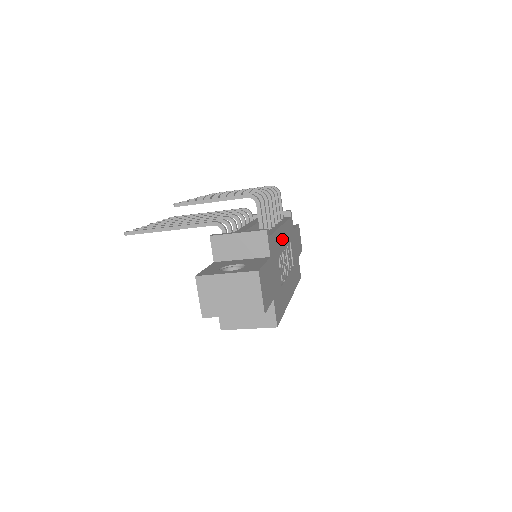
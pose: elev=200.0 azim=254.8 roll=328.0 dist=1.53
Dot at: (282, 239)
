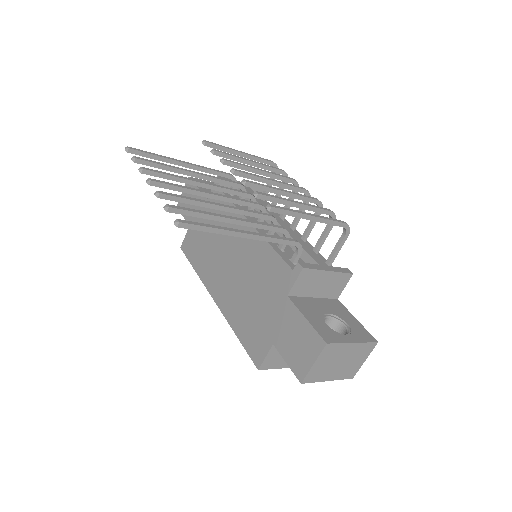
Dot at: occluded
